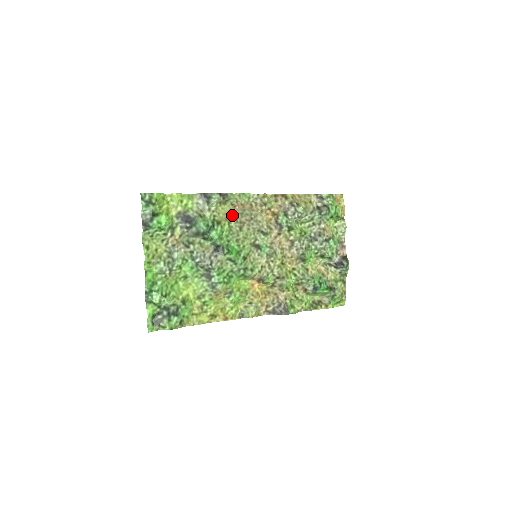
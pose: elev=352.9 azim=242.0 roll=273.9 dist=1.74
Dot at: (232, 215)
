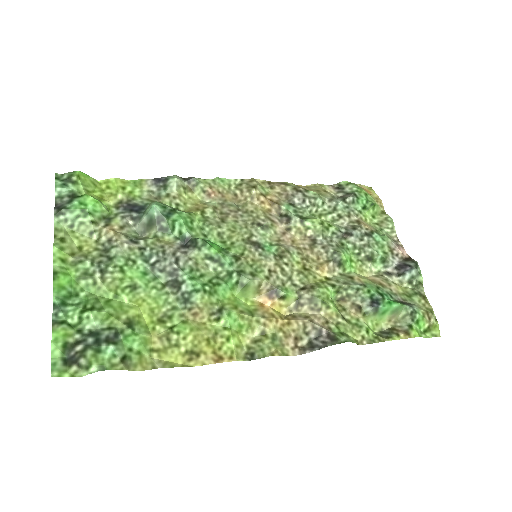
Dot at: (206, 204)
